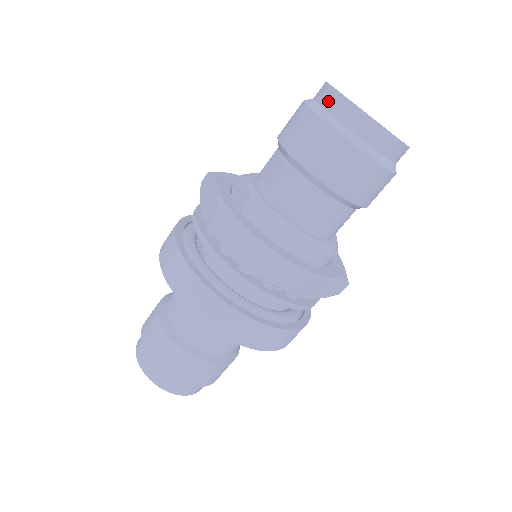
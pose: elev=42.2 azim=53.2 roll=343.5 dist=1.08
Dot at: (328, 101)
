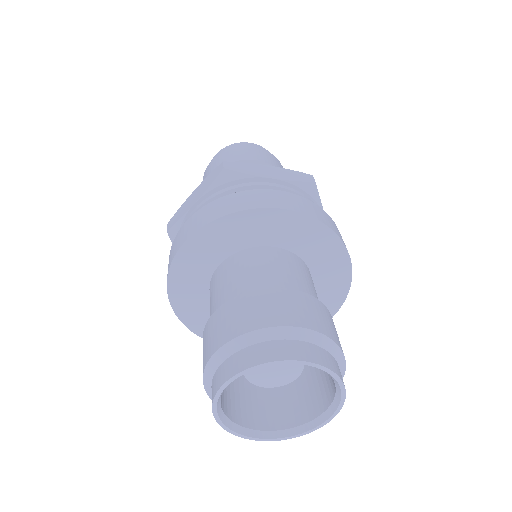
Dot at: occluded
